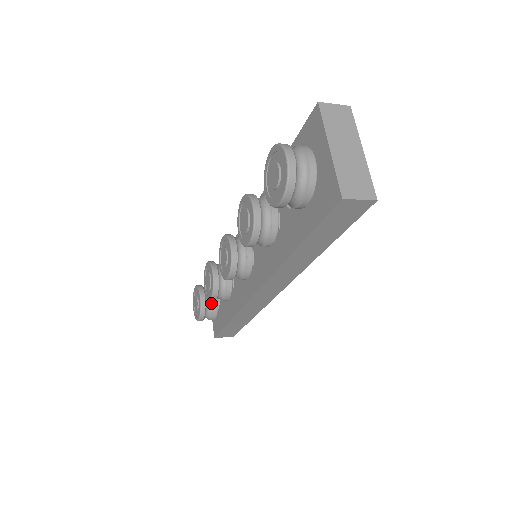
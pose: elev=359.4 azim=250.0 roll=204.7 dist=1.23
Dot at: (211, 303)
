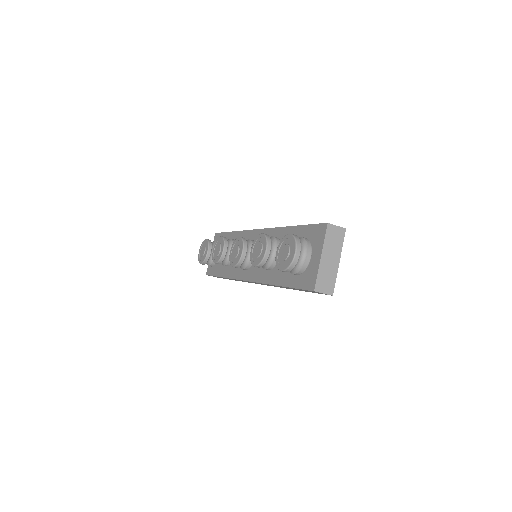
Dot at: occluded
